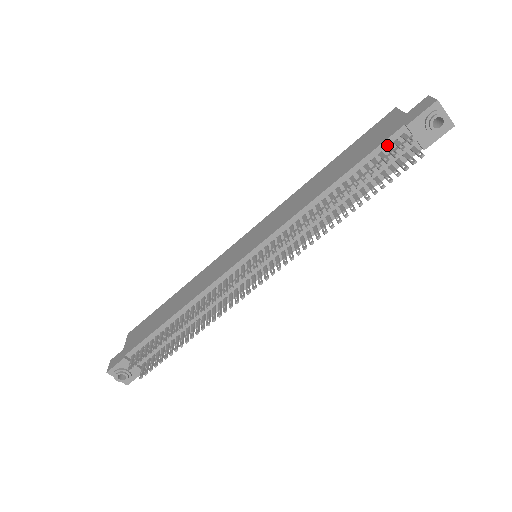
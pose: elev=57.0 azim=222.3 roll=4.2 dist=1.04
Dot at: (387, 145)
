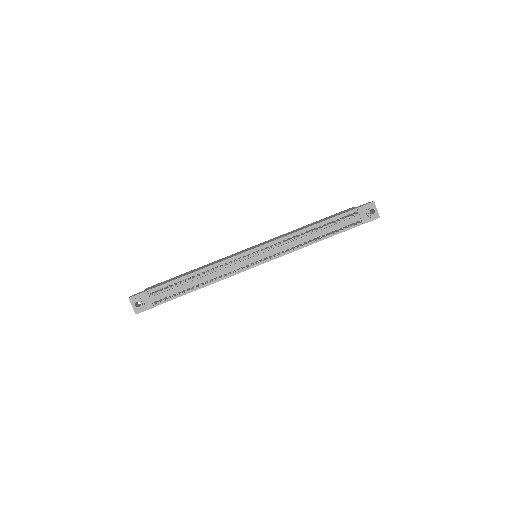
Dot at: (346, 215)
